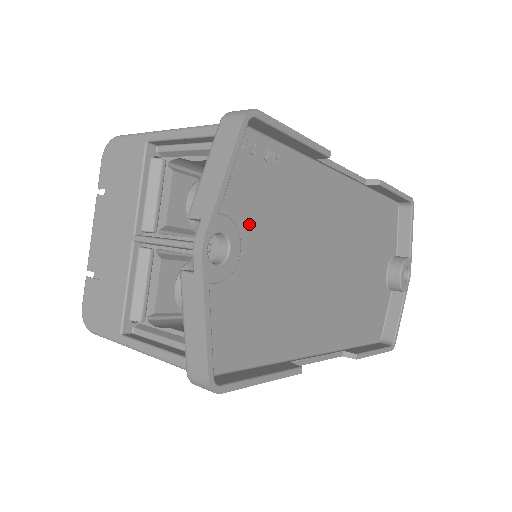
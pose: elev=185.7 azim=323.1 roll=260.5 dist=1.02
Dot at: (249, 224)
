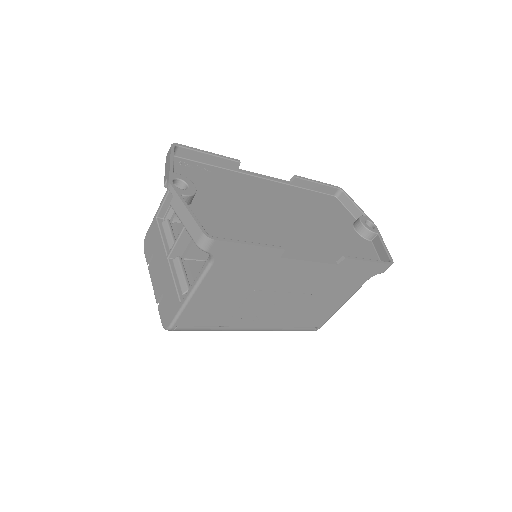
Dot at: (205, 191)
